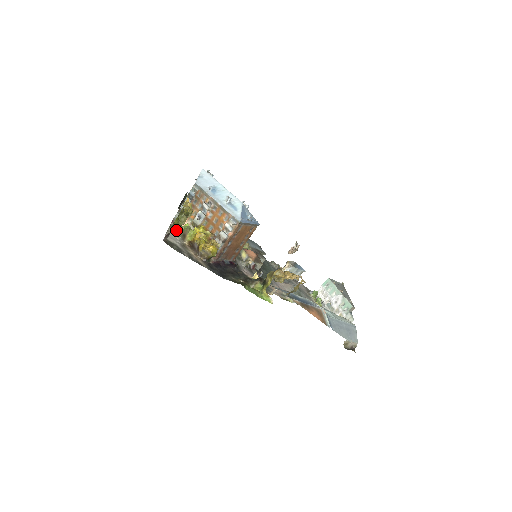
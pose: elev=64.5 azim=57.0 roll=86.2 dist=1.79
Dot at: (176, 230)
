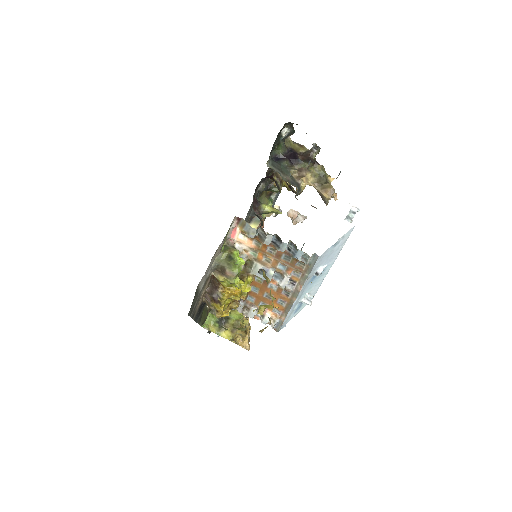
Dot at: (227, 236)
